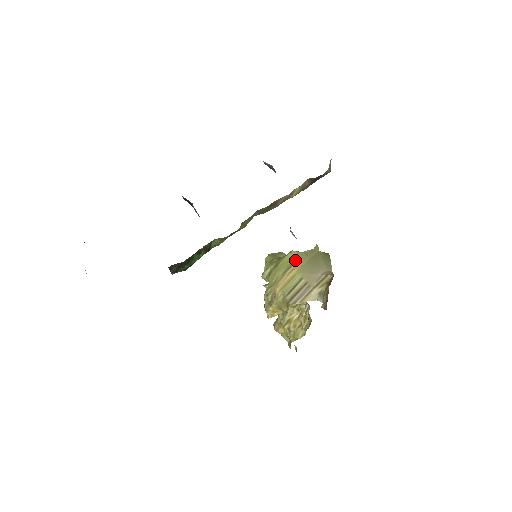
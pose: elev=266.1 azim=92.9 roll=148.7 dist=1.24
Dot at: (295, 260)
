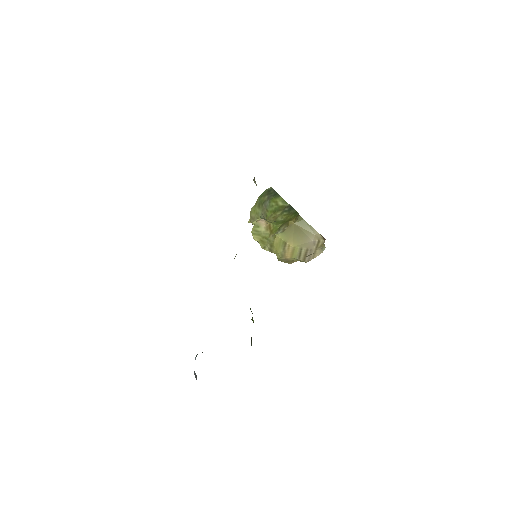
Dot at: (285, 240)
